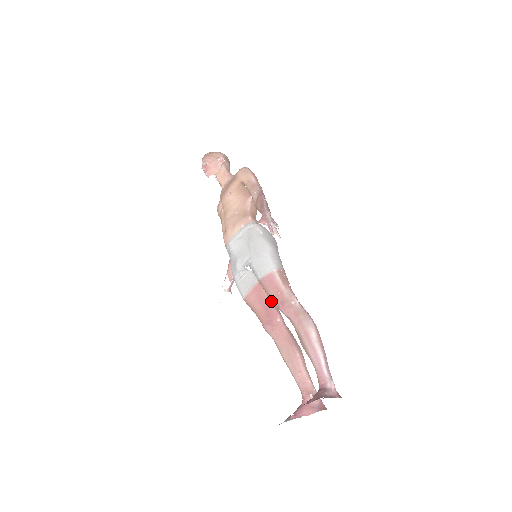
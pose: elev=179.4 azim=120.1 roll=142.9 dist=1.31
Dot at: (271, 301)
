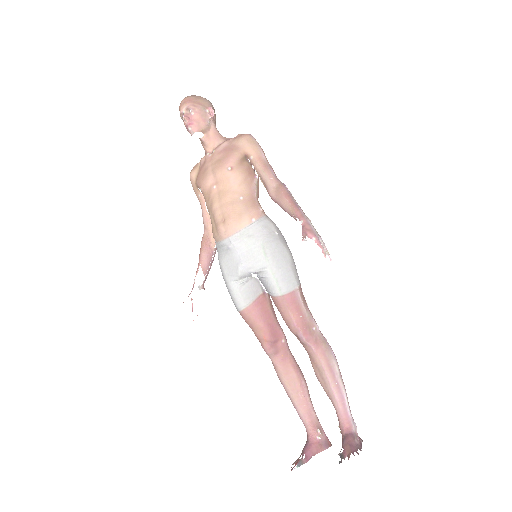
Dot at: (275, 317)
